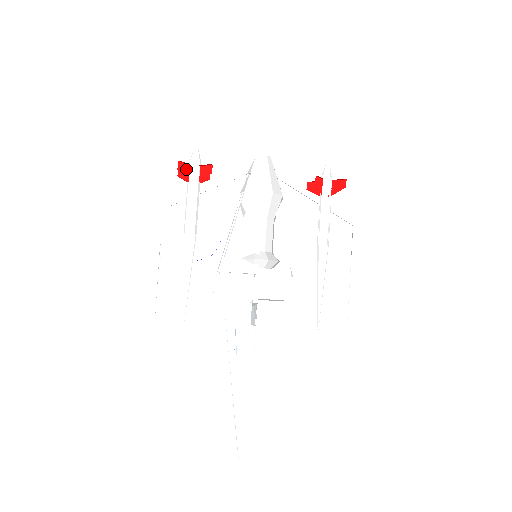
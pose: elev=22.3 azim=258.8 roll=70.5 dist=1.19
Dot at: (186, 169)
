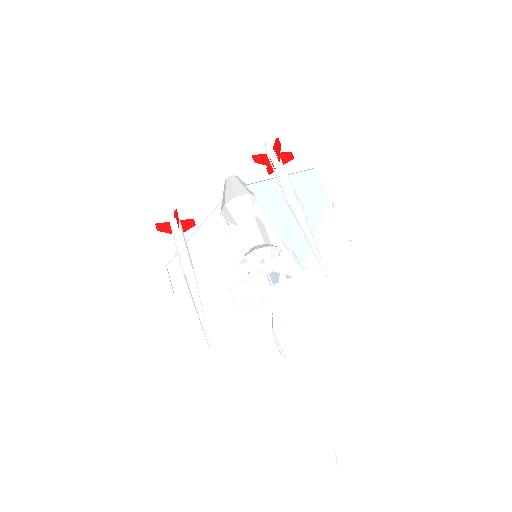
Dot at: (167, 227)
